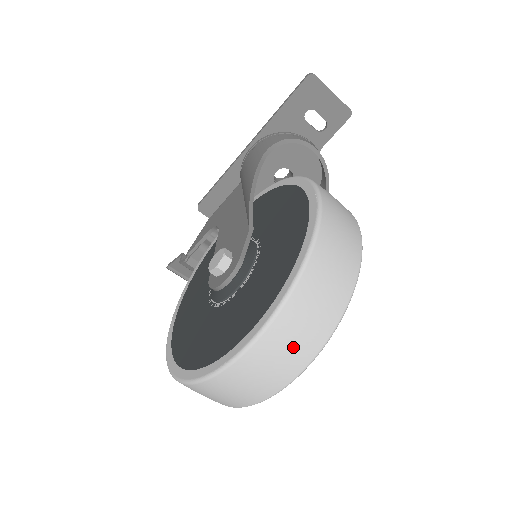
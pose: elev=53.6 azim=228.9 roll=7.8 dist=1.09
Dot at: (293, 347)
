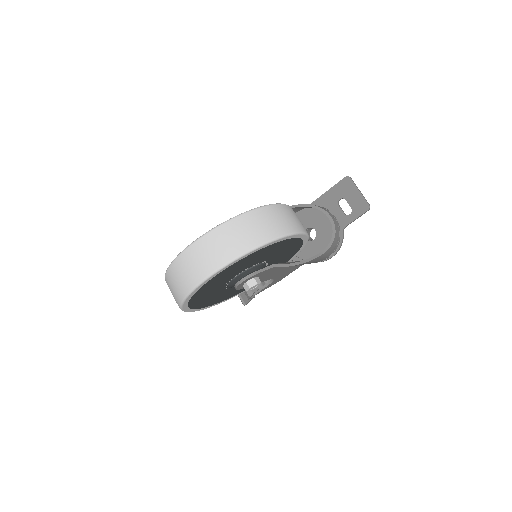
Dot at: (209, 255)
